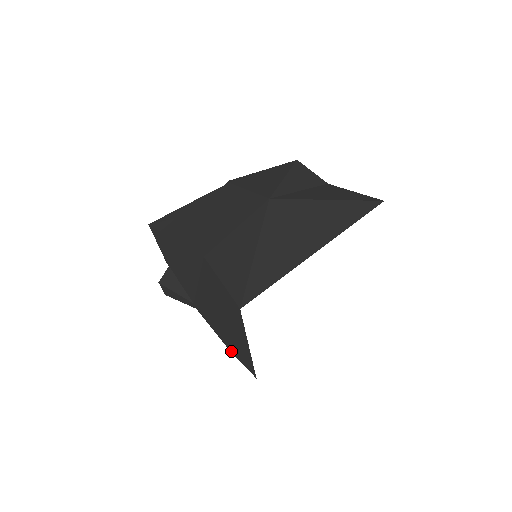
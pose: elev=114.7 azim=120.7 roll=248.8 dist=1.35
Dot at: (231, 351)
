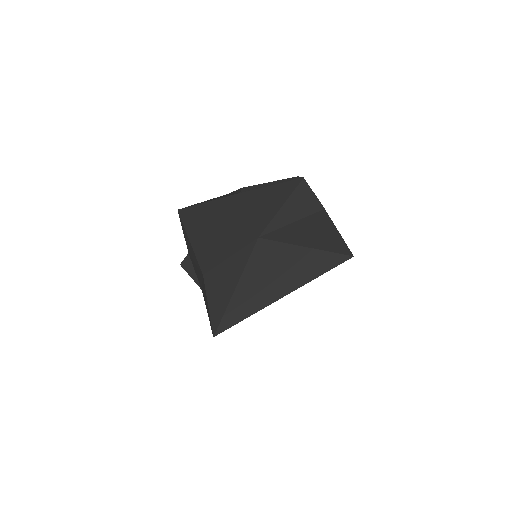
Dot at: occluded
